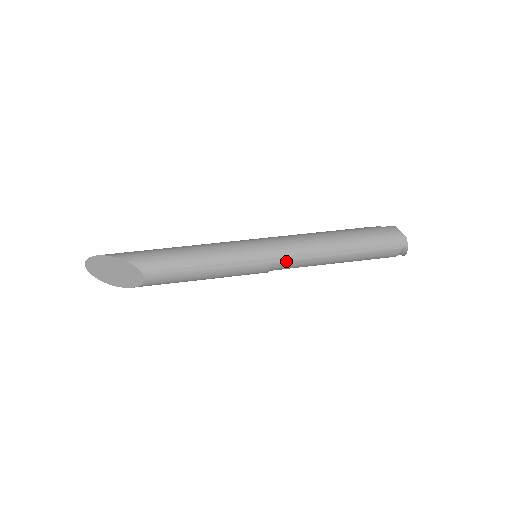
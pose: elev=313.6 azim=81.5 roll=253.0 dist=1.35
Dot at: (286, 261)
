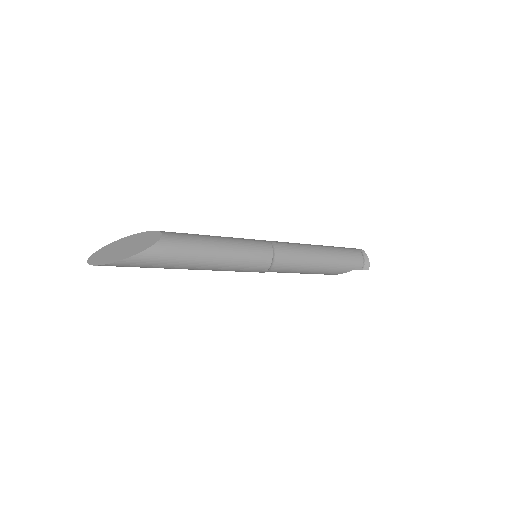
Dot at: (282, 243)
